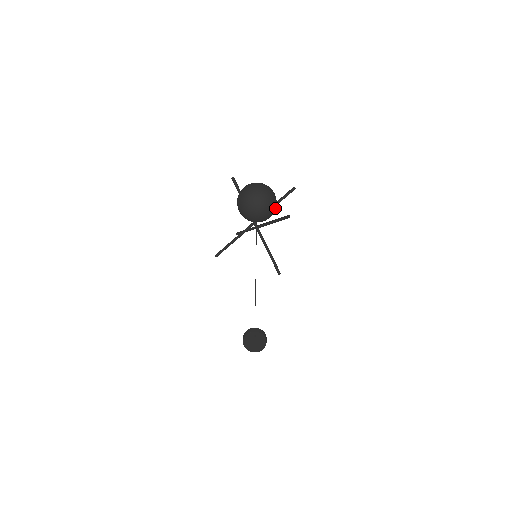
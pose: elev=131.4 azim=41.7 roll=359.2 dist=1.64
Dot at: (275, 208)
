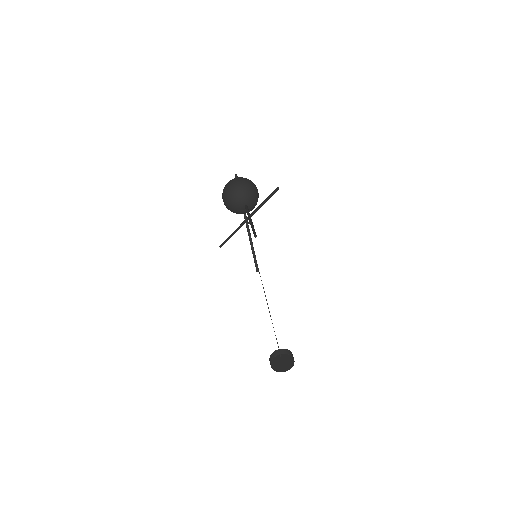
Dot at: (250, 202)
